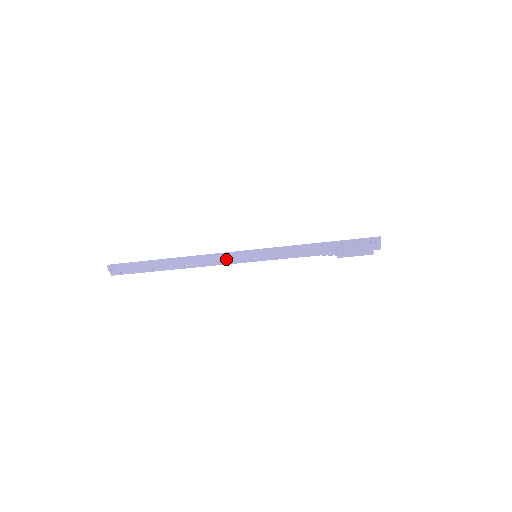
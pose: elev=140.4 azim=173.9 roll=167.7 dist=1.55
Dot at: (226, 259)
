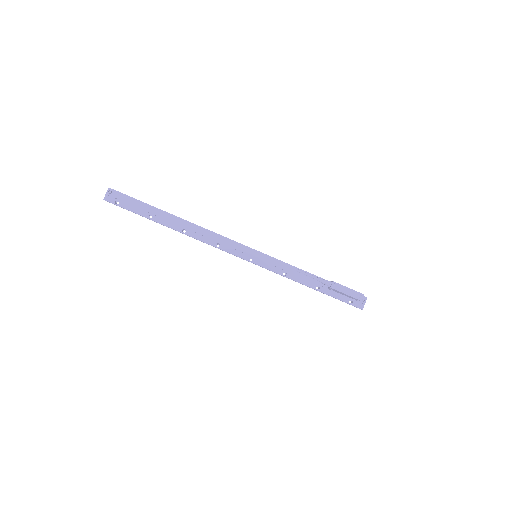
Dot at: (227, 244)
